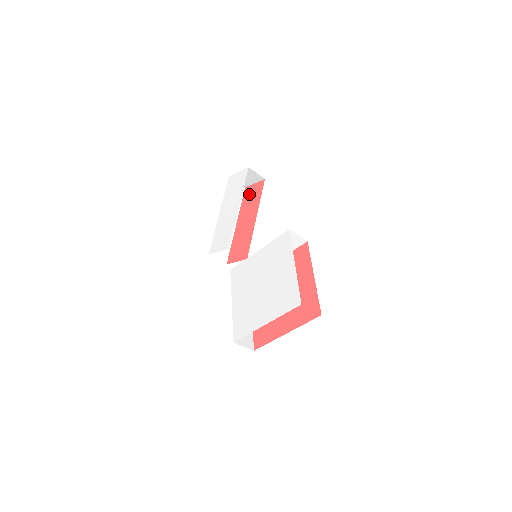
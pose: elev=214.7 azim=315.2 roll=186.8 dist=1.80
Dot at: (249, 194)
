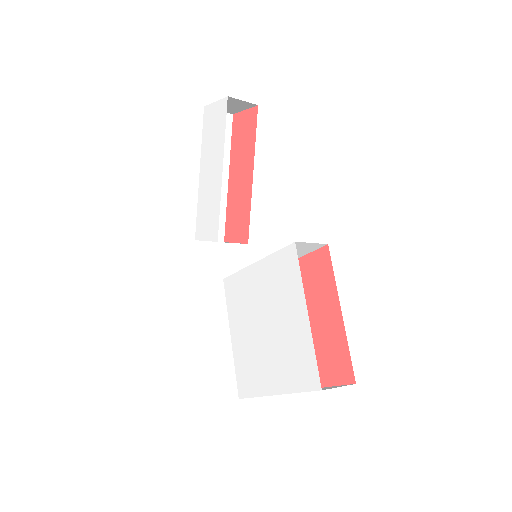
Dot at: (239, 129)
